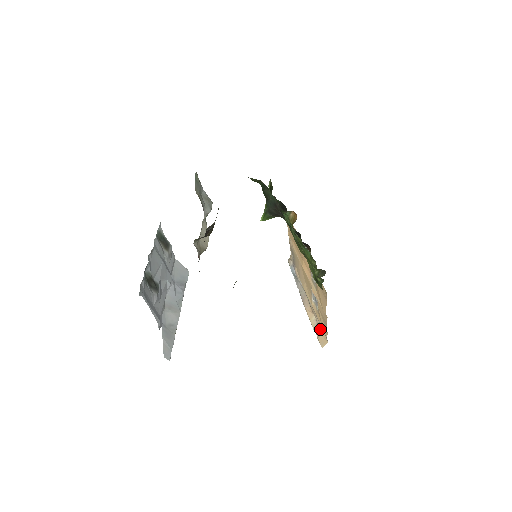
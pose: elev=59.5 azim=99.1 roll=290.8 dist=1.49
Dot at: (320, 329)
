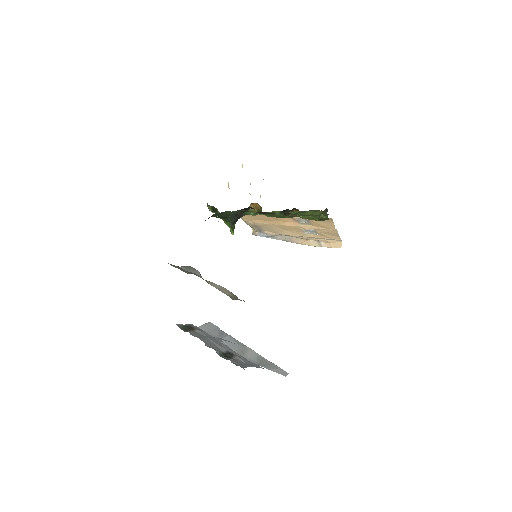
Dot at: (326, 242)
